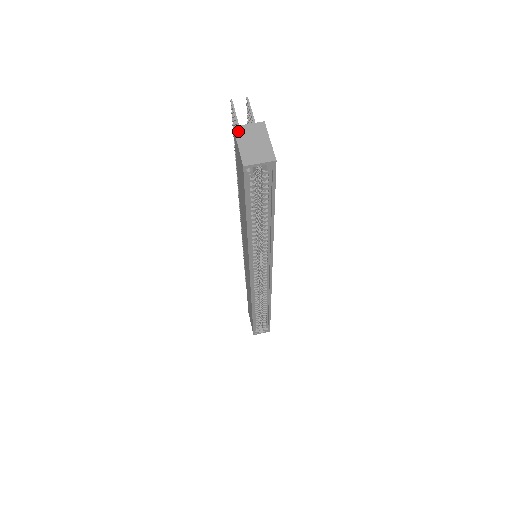
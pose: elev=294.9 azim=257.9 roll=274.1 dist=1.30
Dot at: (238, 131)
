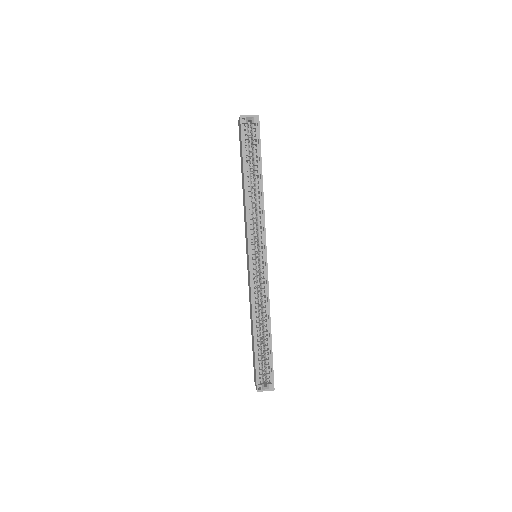
Dot at: occluded
